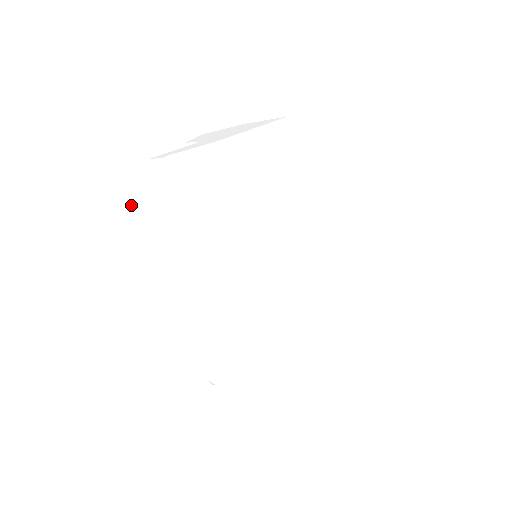
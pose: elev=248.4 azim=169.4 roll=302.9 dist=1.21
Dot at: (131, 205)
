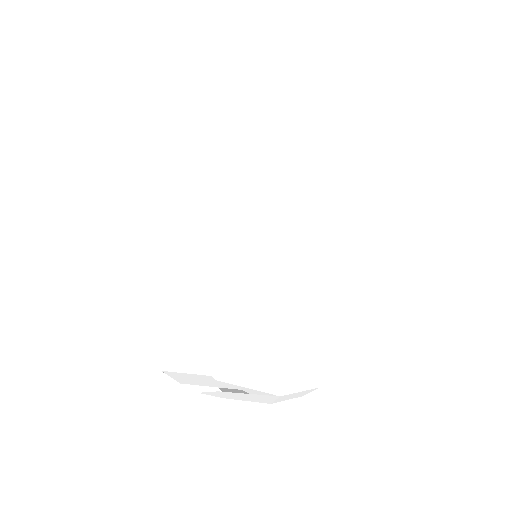
Dot at: (201, 363)
